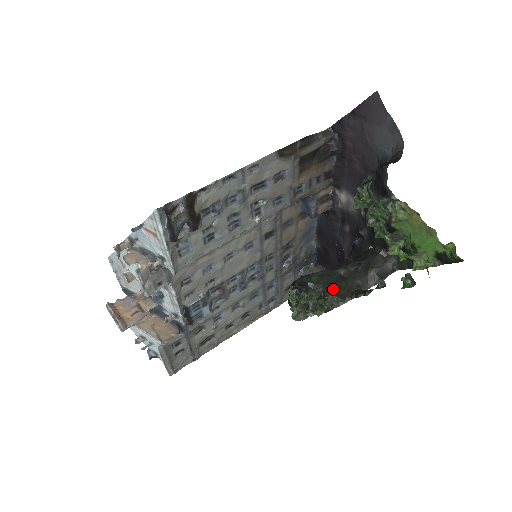
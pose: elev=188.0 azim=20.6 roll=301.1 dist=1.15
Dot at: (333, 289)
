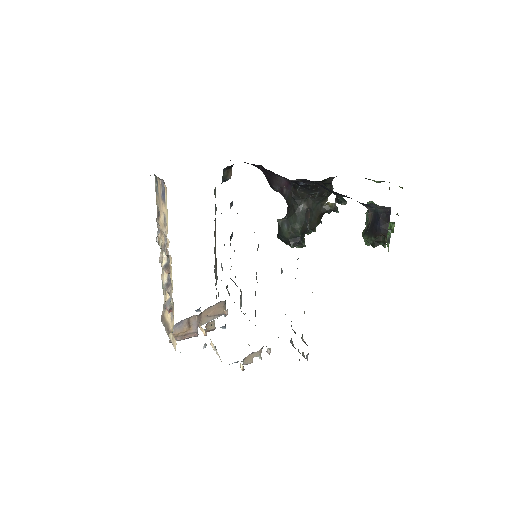
Dot at: (314, 224)
